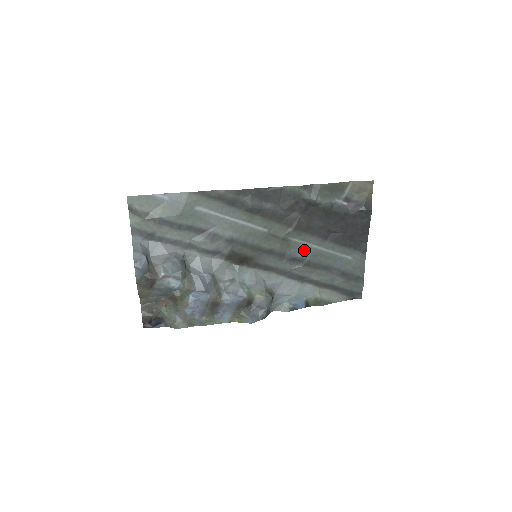
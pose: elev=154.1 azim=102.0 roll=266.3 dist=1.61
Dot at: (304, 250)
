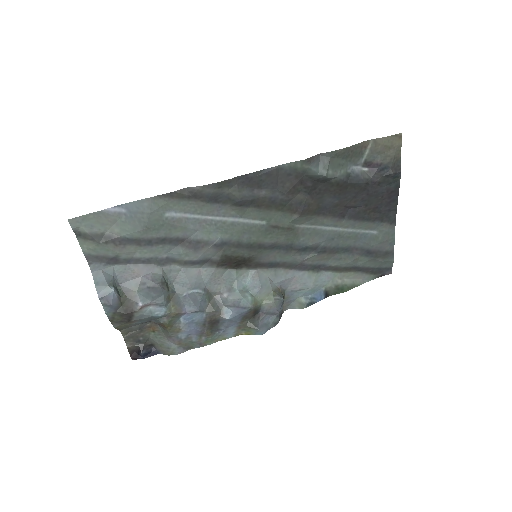
Dot at: (316, 235)
